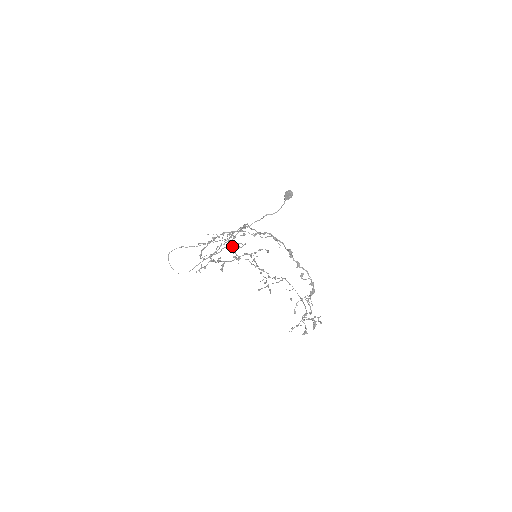
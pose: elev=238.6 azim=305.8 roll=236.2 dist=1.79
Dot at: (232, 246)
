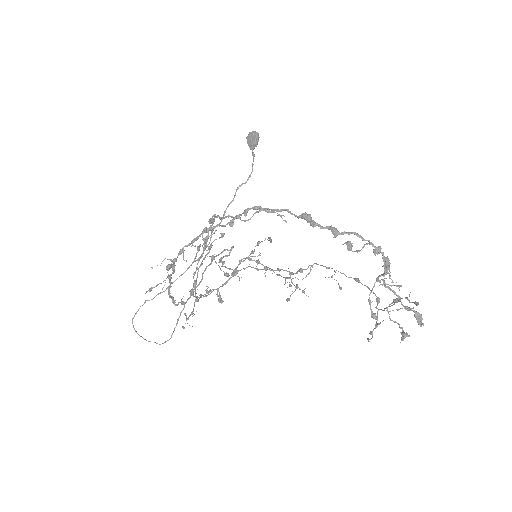
Dot at: occluded
